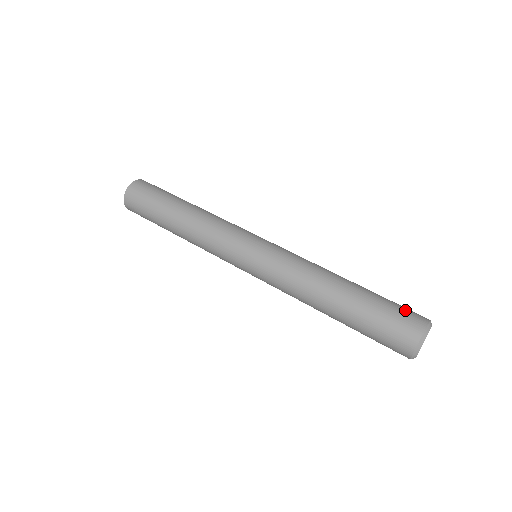
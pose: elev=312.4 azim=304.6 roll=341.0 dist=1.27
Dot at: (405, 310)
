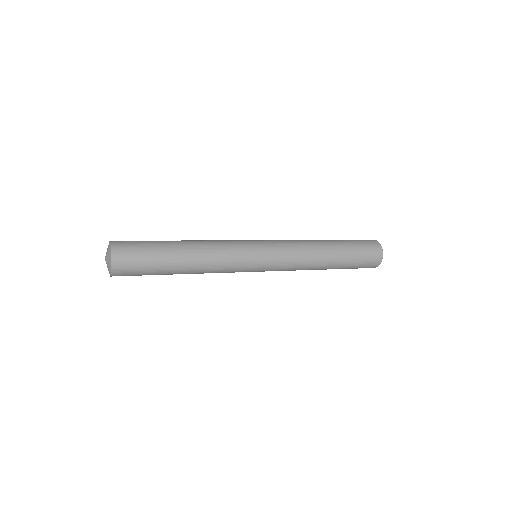
Dot at: occluded
